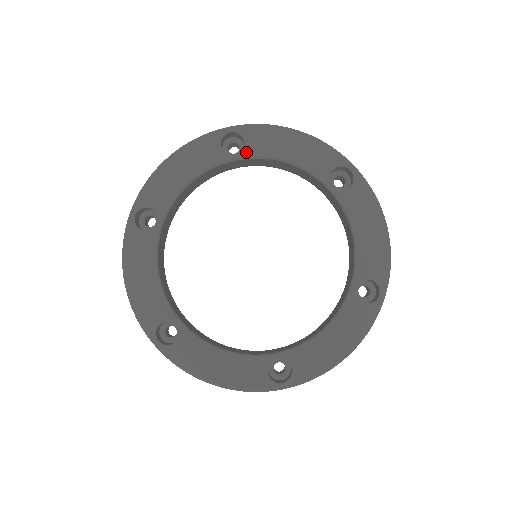
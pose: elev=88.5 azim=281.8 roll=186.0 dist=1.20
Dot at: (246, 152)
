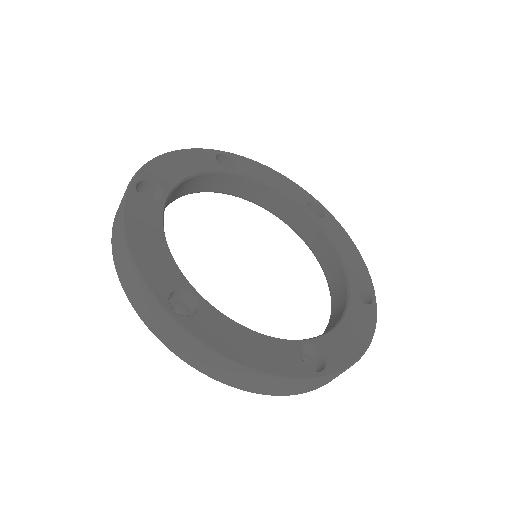
Dot at: (319, 219)
